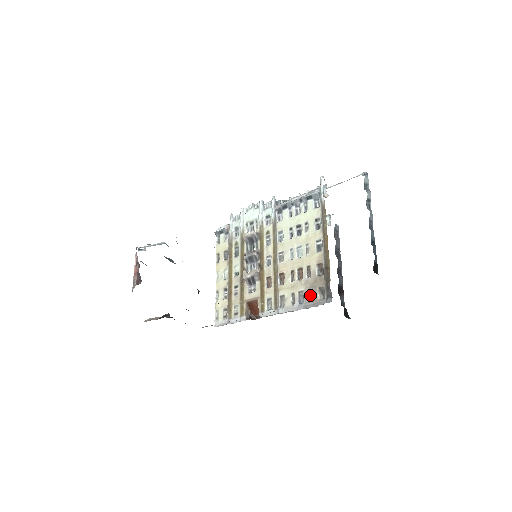
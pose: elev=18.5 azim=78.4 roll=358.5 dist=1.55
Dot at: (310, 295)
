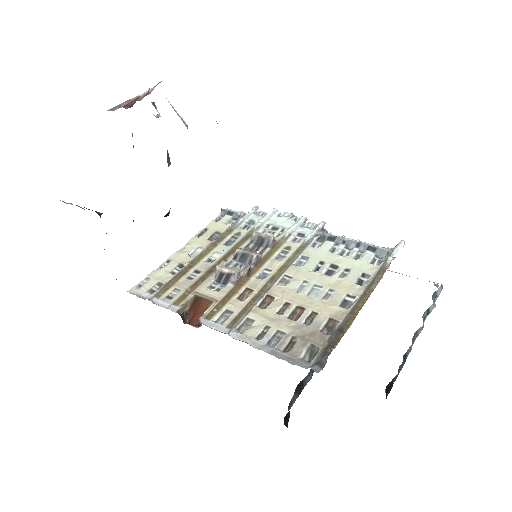
Dot at: (292, 344)
